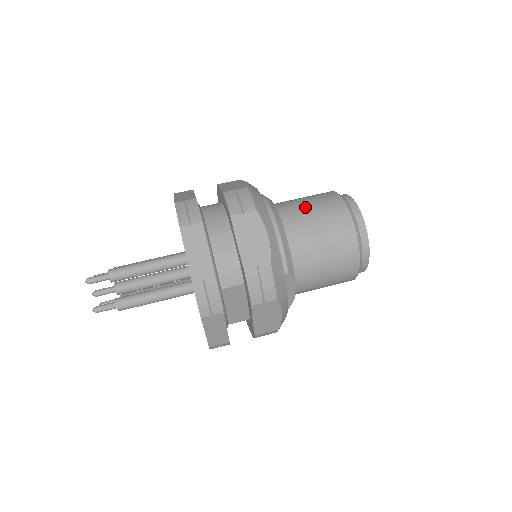
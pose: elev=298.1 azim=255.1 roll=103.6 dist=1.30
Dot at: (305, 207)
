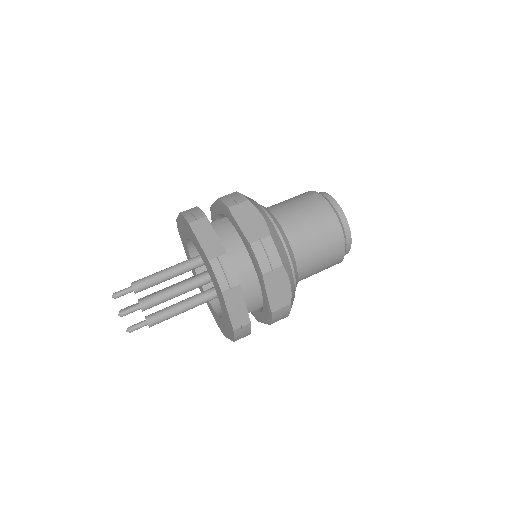
Dot at: (308, 230)
